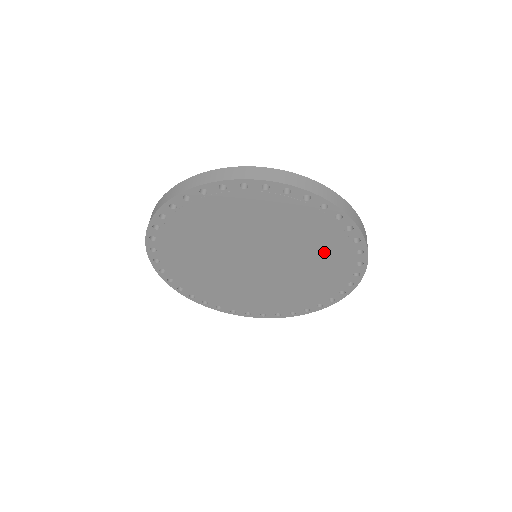
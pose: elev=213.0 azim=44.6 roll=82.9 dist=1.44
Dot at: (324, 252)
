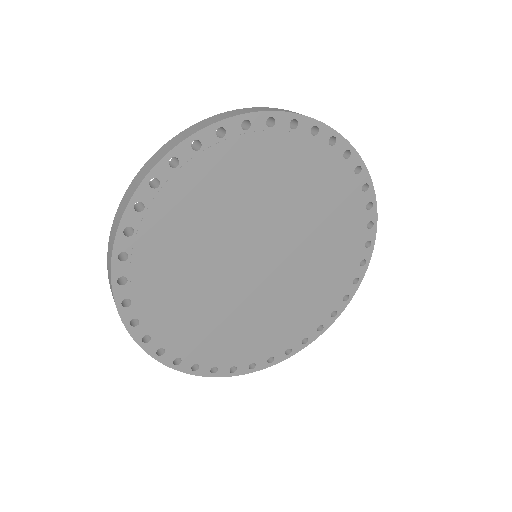
Dot at: (337, 230)
